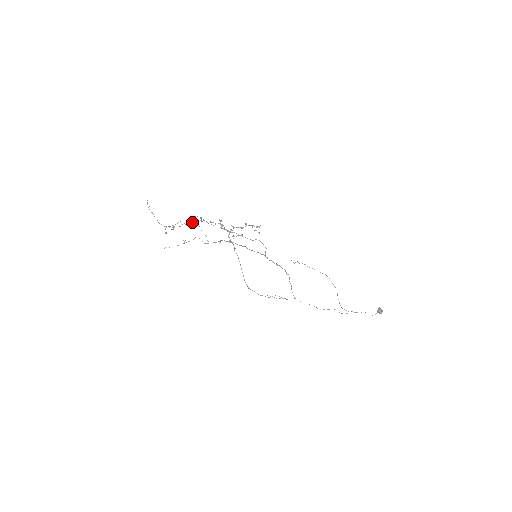
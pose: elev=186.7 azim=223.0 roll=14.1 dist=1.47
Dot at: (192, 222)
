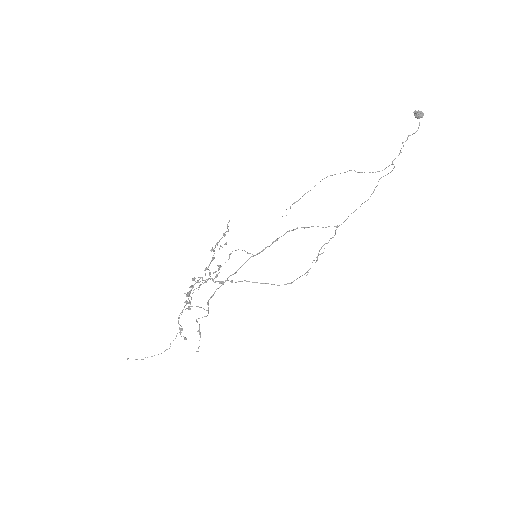
Dot at: (188, 302)
